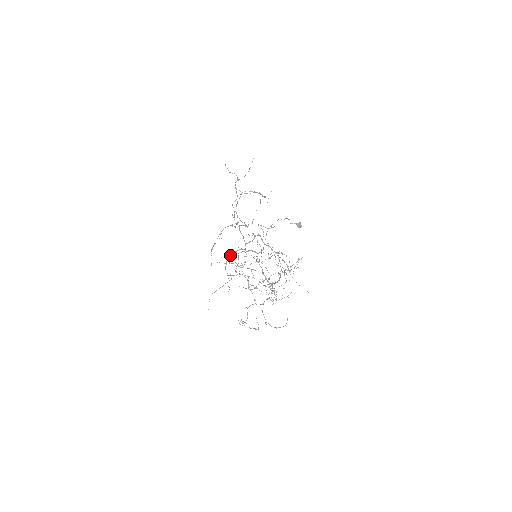
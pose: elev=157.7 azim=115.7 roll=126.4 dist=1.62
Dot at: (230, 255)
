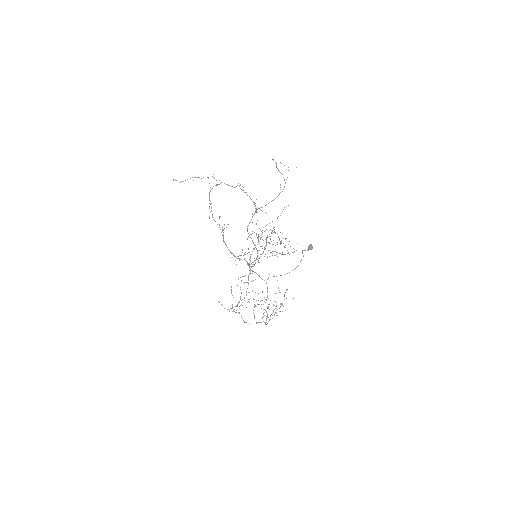
Dot at: occluded
